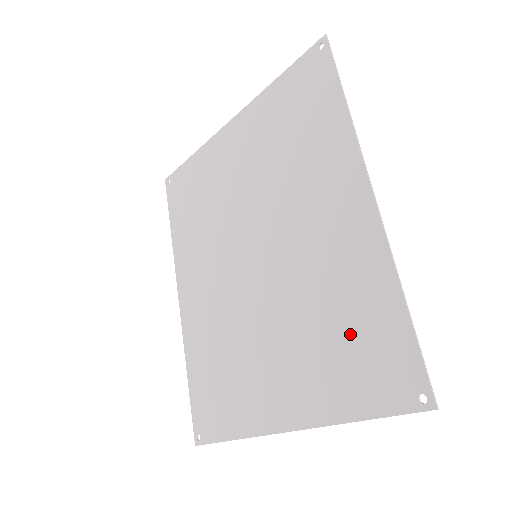
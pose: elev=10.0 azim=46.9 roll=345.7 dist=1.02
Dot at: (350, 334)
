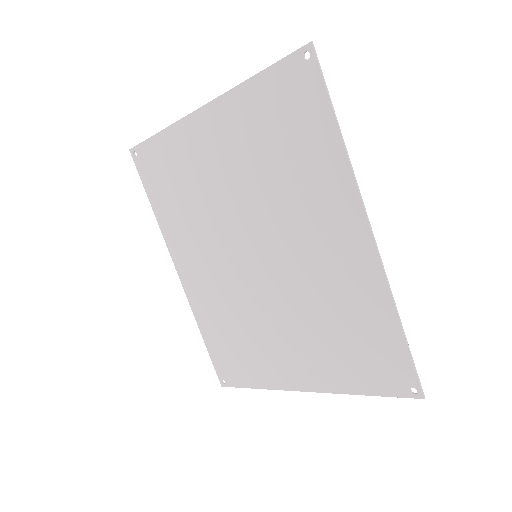
Dot at: (354, 338)
